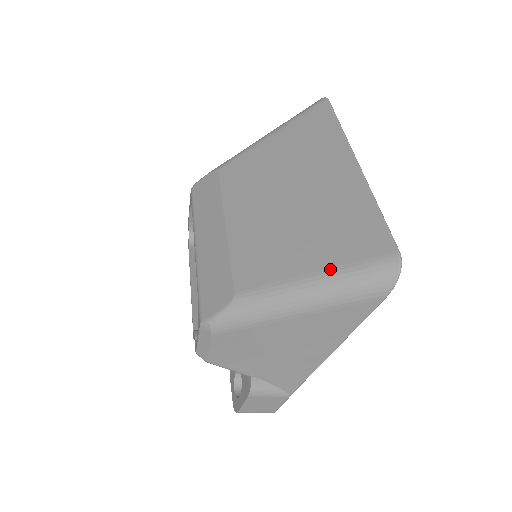
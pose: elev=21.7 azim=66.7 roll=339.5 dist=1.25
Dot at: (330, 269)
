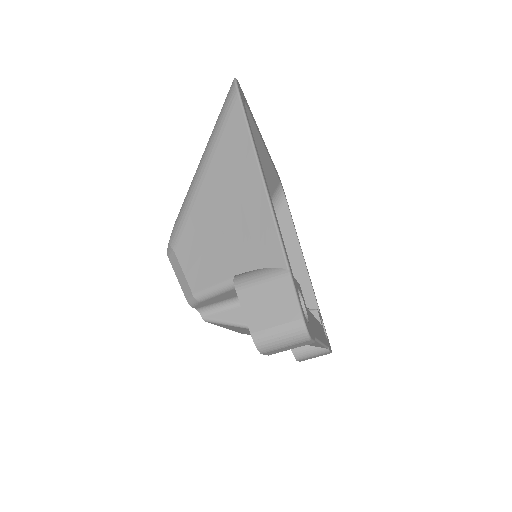
Dot at: occluded
